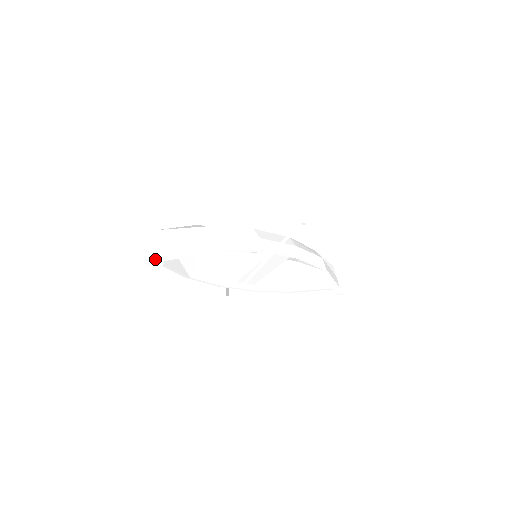
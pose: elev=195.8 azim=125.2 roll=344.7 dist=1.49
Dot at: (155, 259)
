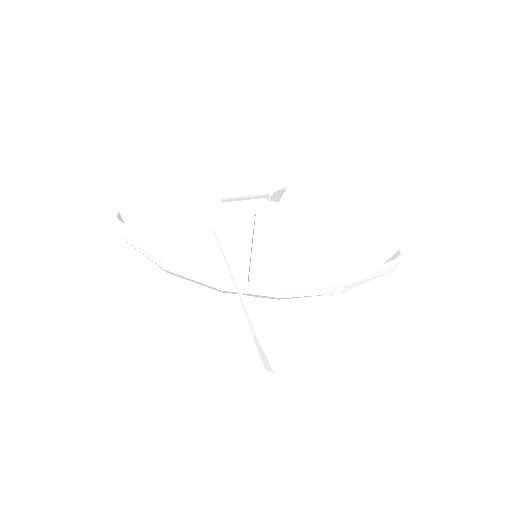
Dot at: occluded
